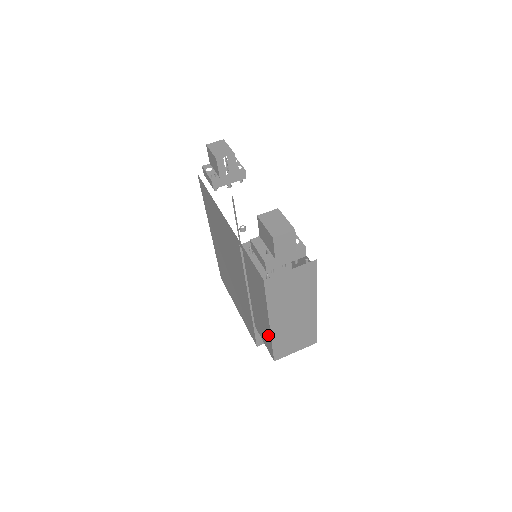
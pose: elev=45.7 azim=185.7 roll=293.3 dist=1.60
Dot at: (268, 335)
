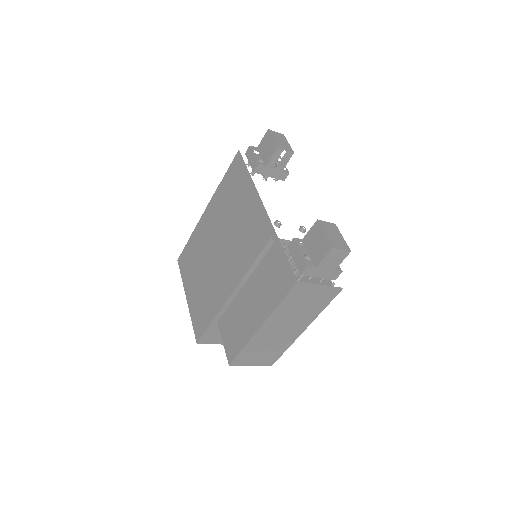
Dot at: (244, 337)
